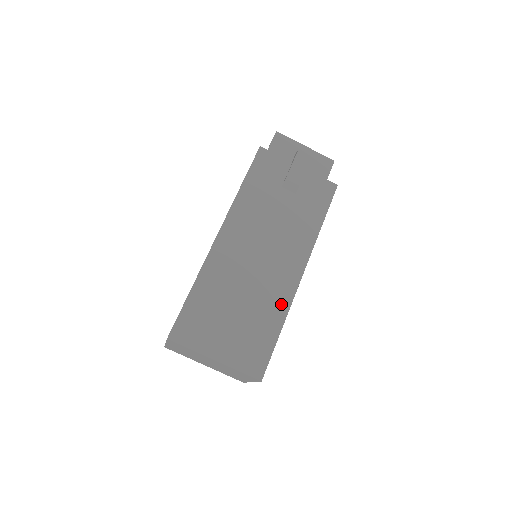
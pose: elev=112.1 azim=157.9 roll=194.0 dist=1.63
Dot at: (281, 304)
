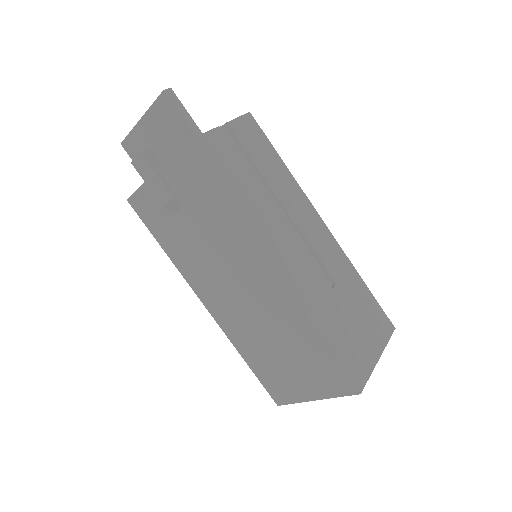
Dot at: (296, 318)
